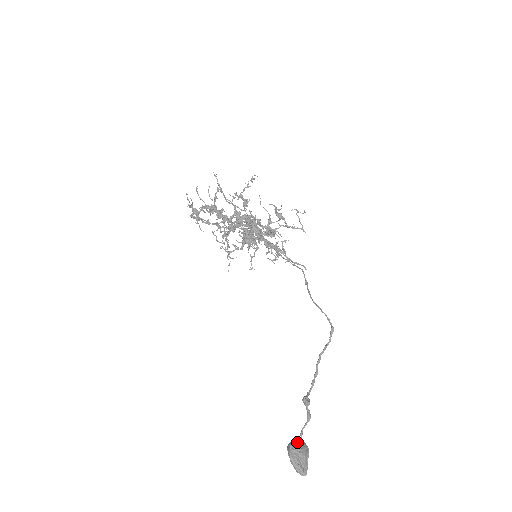
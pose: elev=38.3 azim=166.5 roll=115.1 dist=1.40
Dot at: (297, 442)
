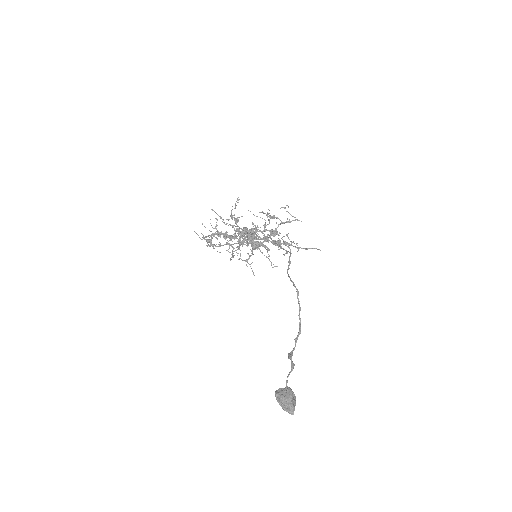
Dot at: (281, 388)
